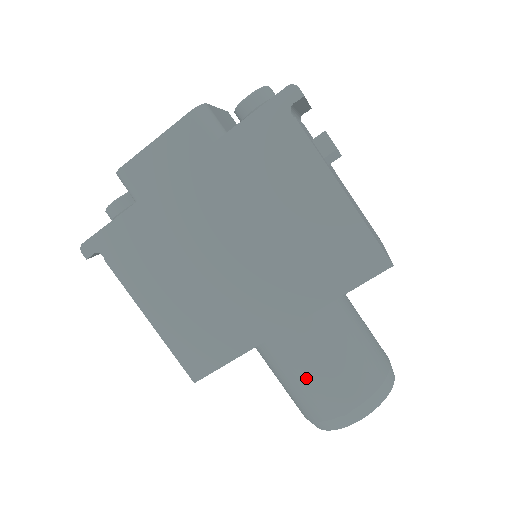
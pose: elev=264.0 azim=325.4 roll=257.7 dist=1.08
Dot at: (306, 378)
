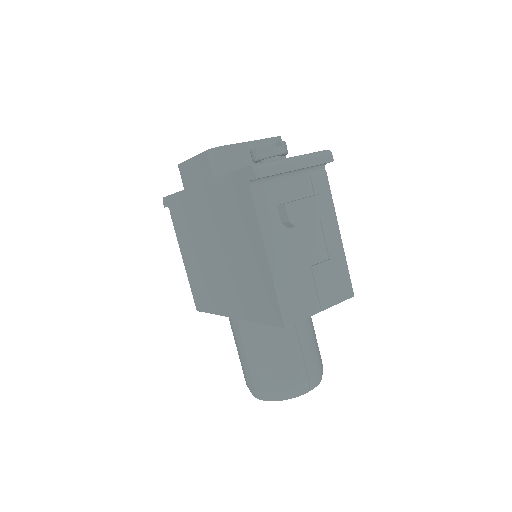
Dot at: (239, 353)
